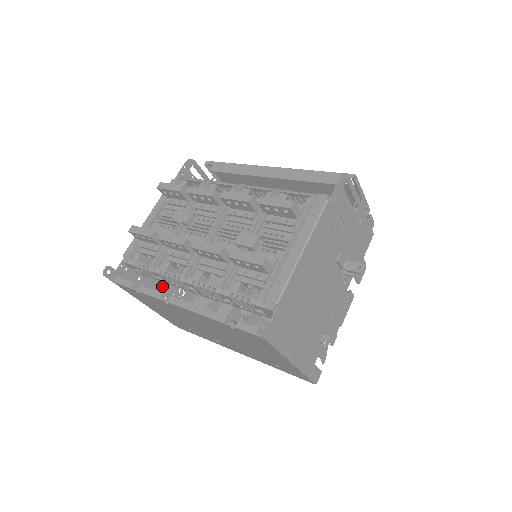
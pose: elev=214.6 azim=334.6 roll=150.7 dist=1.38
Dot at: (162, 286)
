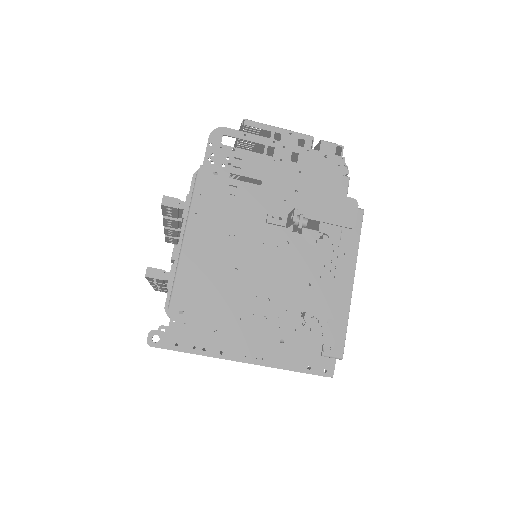
Dot at: occluded
